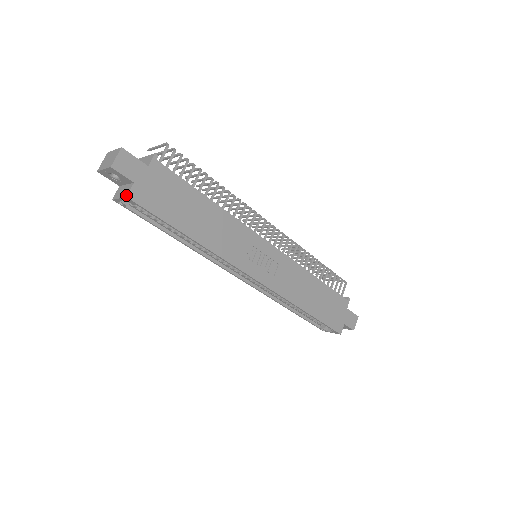
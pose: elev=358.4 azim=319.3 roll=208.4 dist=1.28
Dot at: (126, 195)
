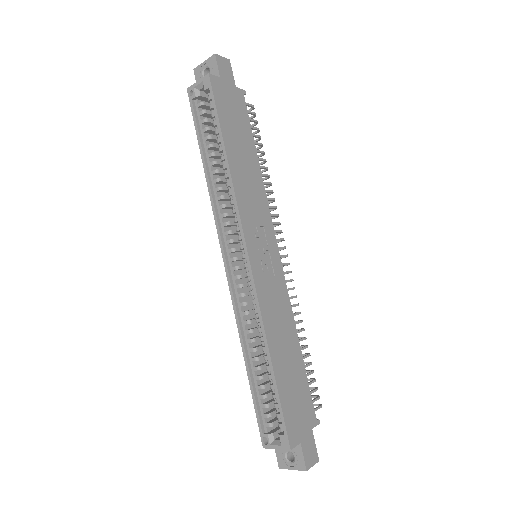
Dot at: (209, 74)
